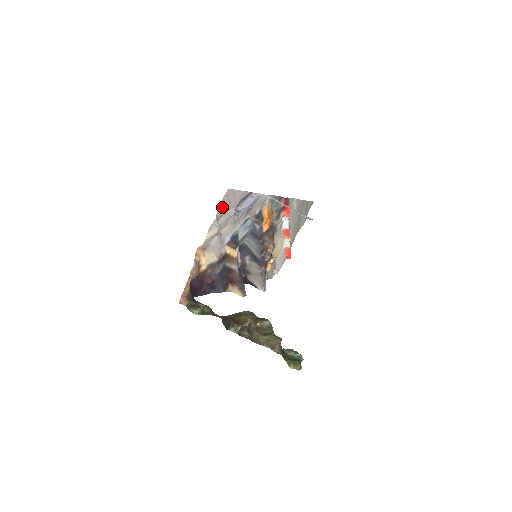
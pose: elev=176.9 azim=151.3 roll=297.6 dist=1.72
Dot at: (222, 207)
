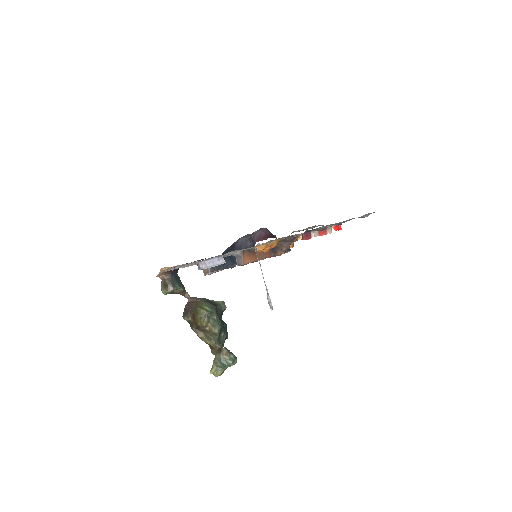
Dot at: occluded
